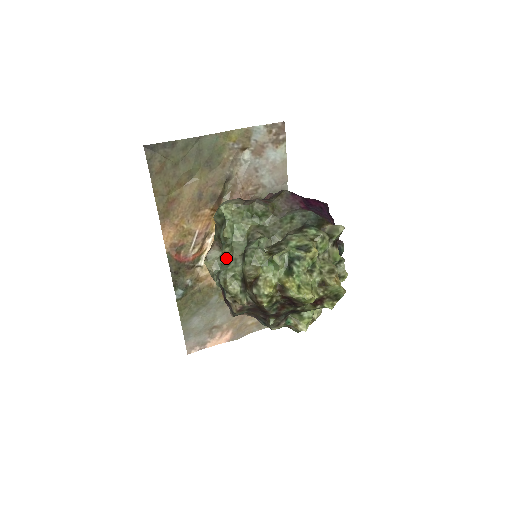
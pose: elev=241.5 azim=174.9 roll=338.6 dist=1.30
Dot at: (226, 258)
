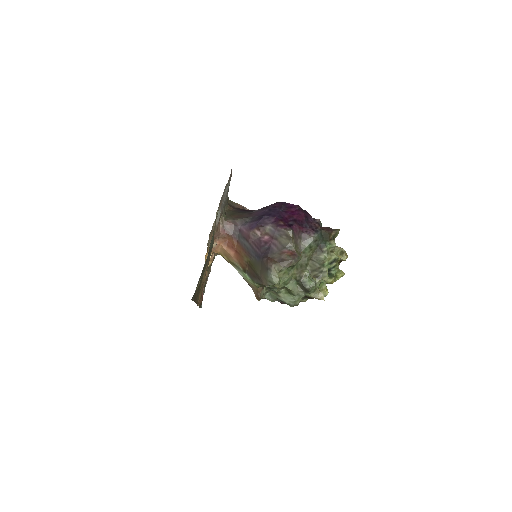
Dot at: (280, 292)
